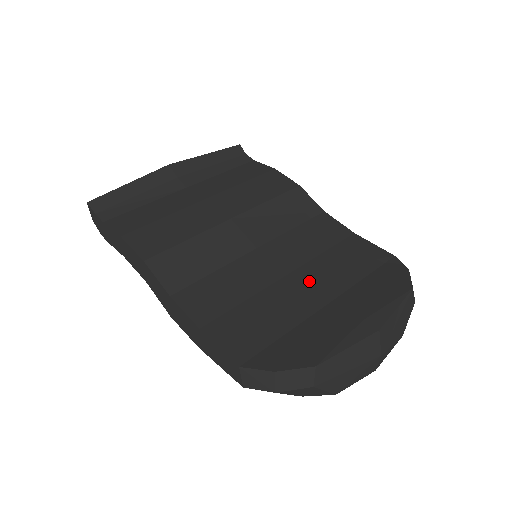
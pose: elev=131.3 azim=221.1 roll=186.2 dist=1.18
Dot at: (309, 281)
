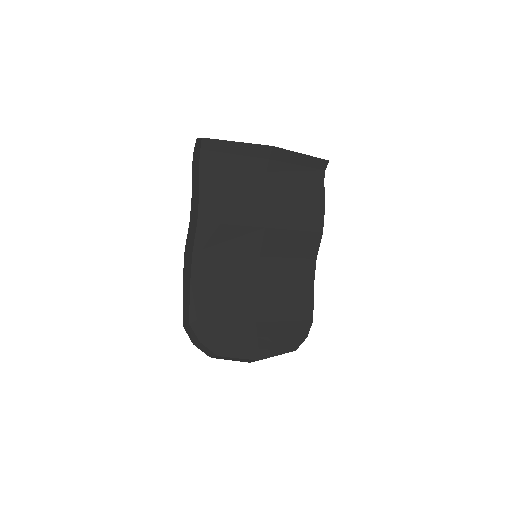
Dot at: (262, 301)
